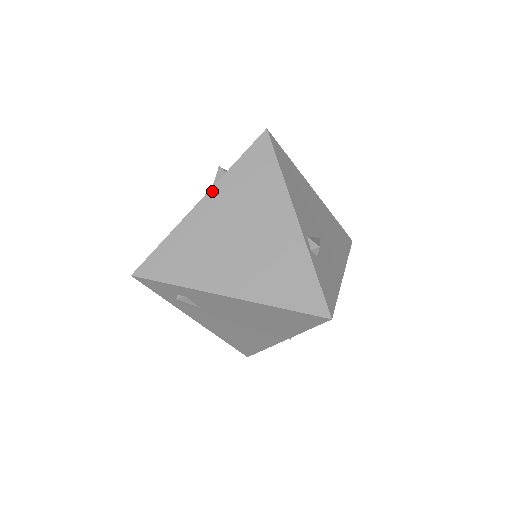
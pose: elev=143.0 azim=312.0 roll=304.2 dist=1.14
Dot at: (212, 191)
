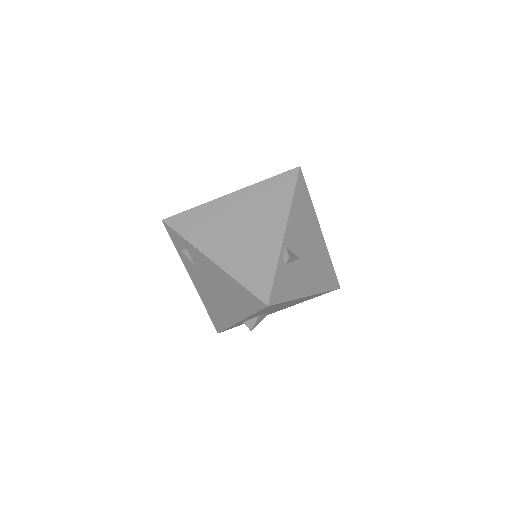
Dot at: (242, 190)
